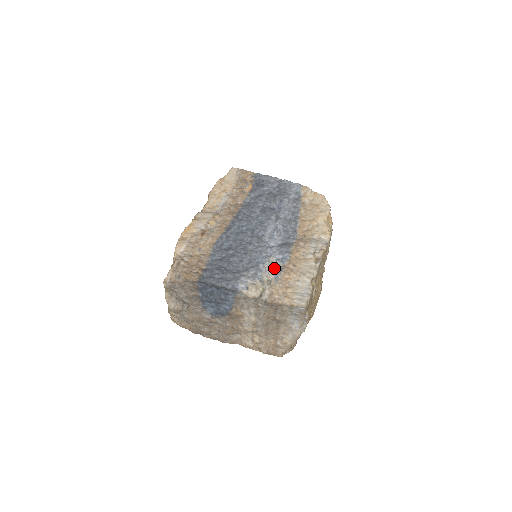
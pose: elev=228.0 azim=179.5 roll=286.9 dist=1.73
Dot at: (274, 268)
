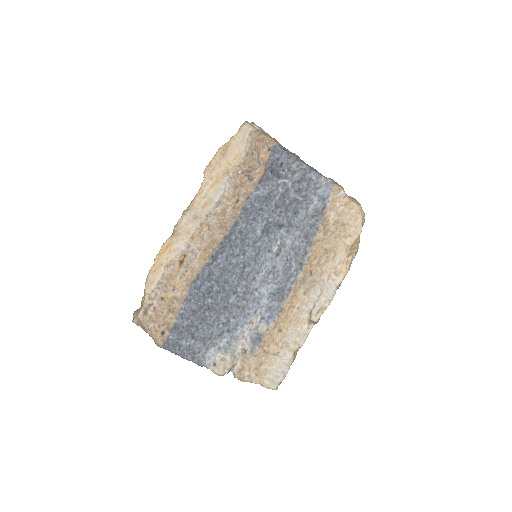
Dot at: (253, 335)
